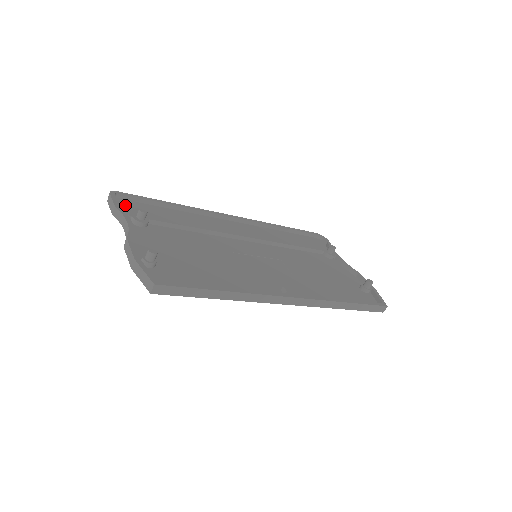
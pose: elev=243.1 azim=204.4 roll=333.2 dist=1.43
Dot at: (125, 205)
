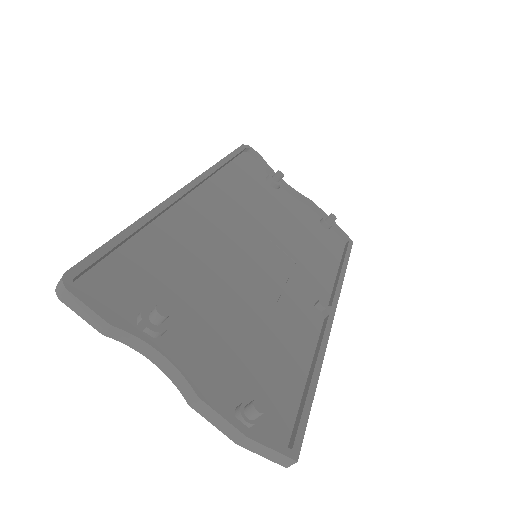
Dot at: (98, 293)
